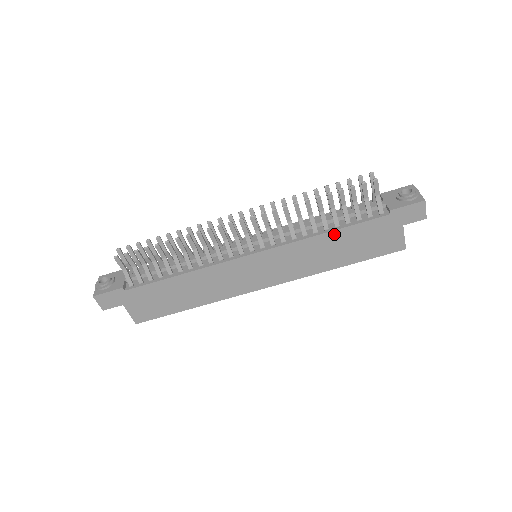
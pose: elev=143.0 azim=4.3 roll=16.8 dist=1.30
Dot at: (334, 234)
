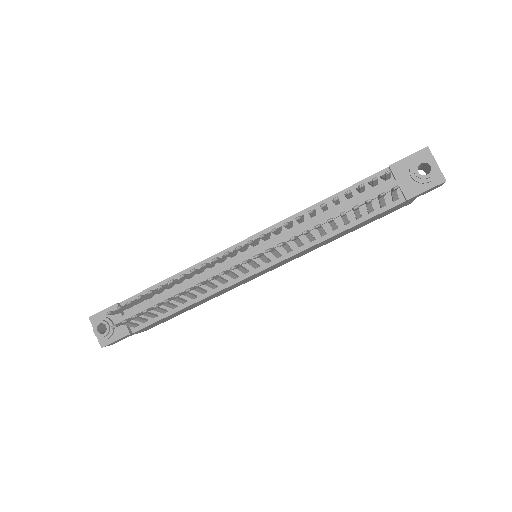
Dot at: (344, 231)
